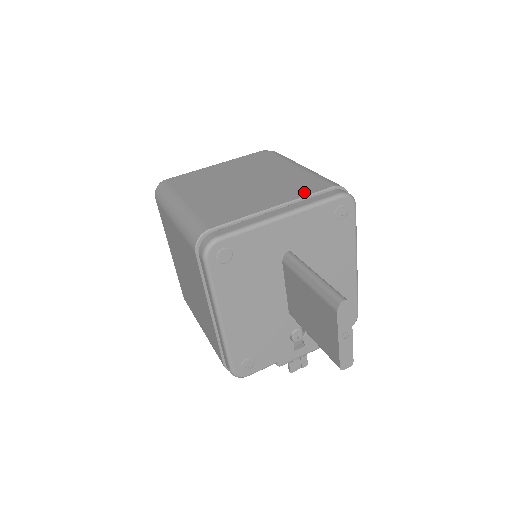
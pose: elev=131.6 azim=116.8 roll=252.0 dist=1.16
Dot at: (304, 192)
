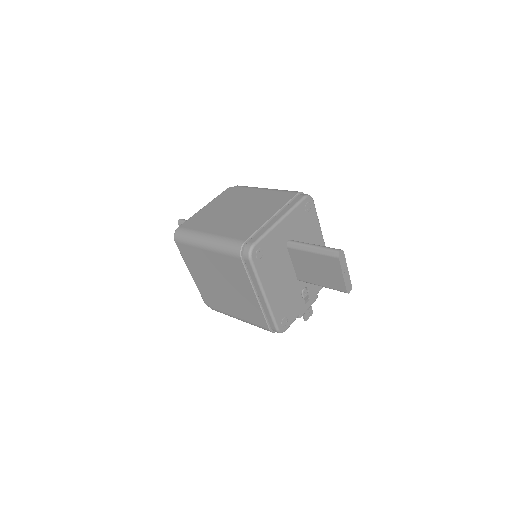
Dot at: (283, 202)
